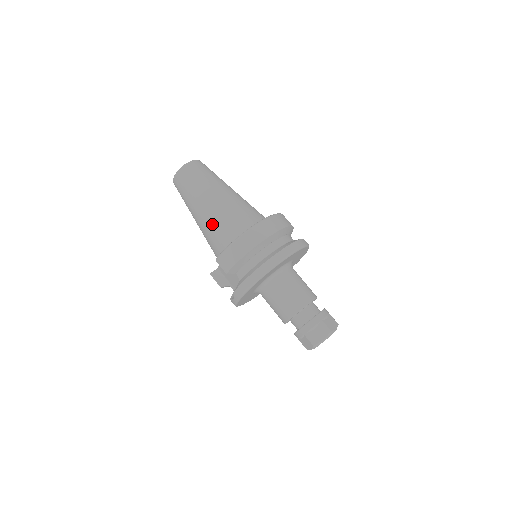
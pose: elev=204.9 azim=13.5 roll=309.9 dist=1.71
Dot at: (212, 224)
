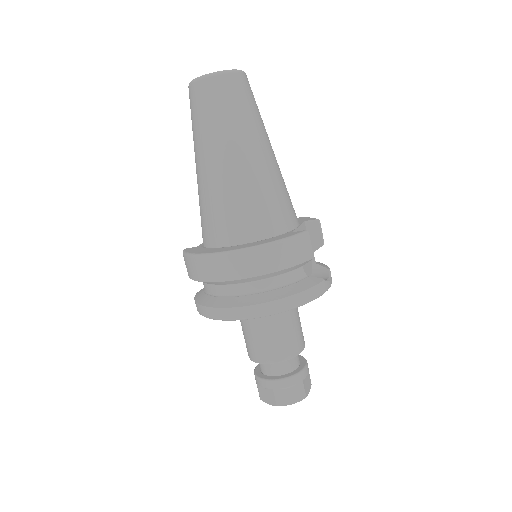
Dot at: (199, 198)
